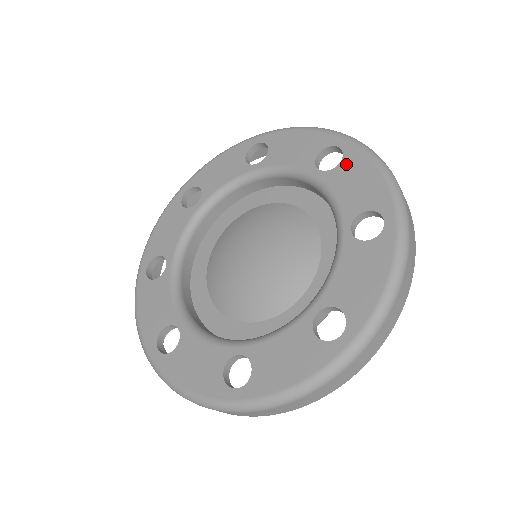
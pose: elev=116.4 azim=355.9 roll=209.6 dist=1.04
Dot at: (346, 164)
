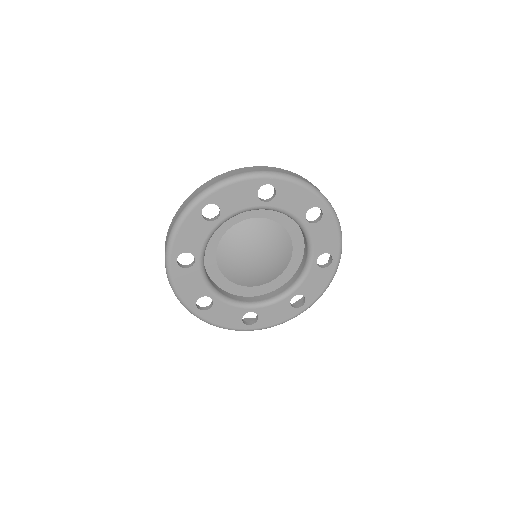
Dot at: (324, 271)
